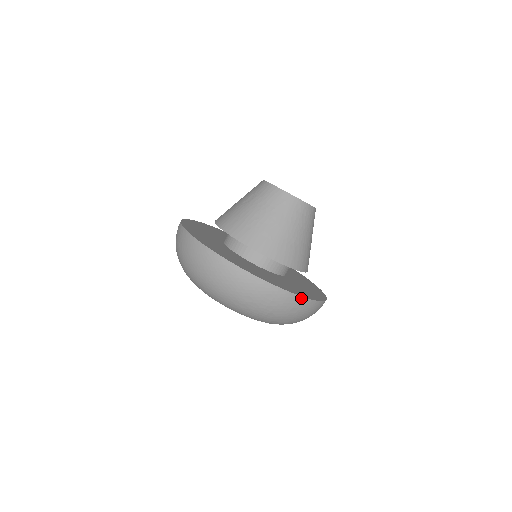
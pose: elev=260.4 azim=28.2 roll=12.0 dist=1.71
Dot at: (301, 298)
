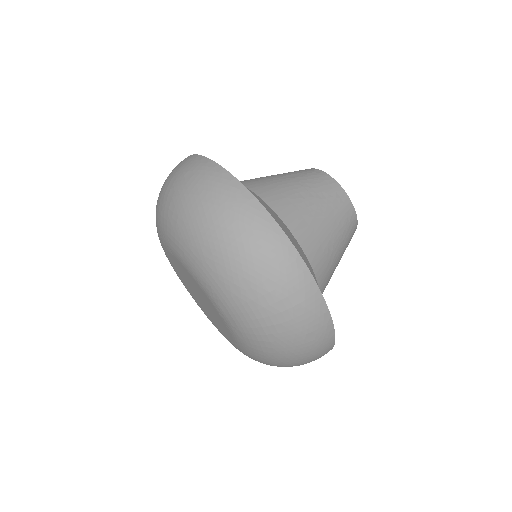
Dot at: (330, 322)
